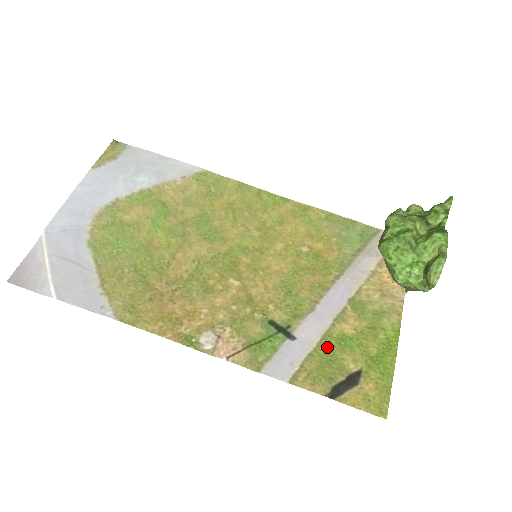
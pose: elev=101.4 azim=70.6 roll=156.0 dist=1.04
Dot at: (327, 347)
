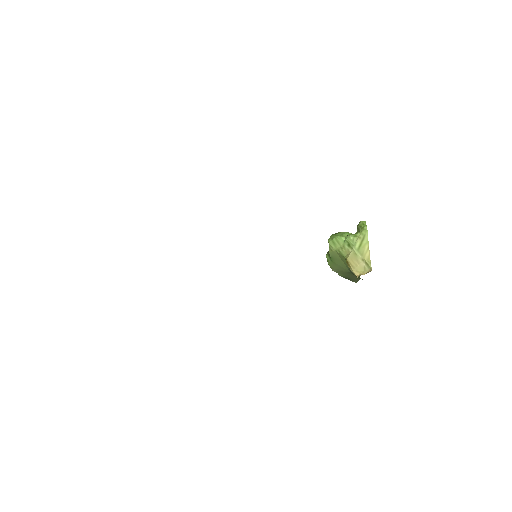
Dot at: occluded
